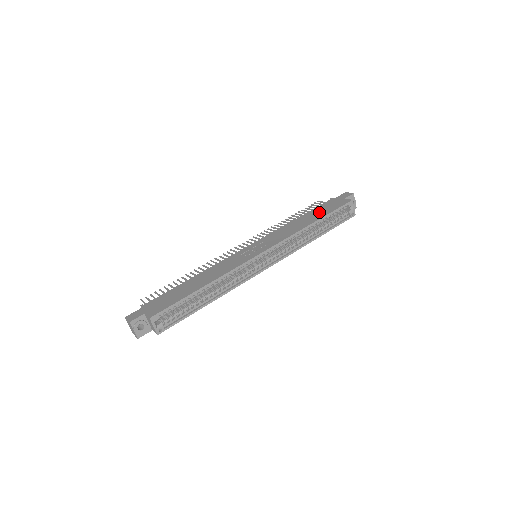
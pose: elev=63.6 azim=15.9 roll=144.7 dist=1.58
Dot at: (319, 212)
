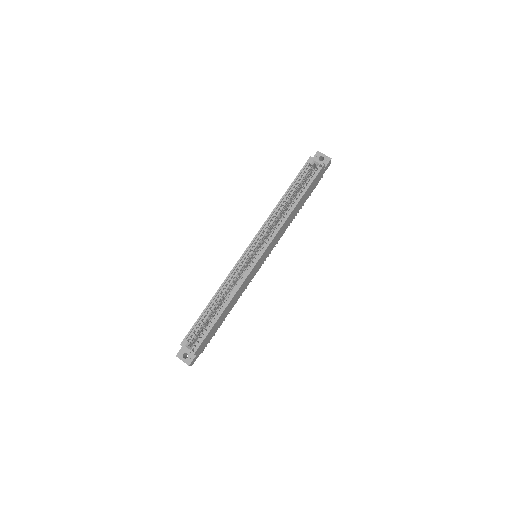
Dot at: occluded
